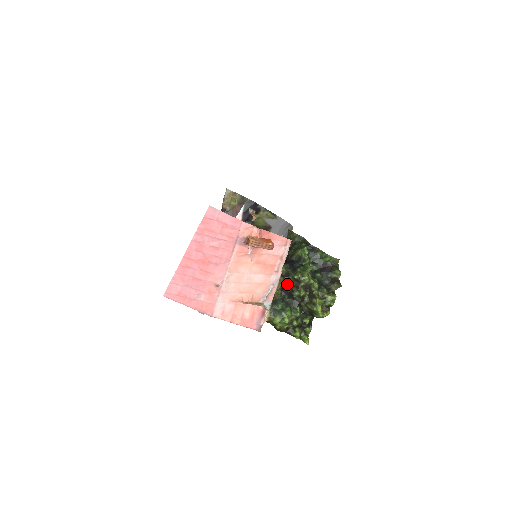
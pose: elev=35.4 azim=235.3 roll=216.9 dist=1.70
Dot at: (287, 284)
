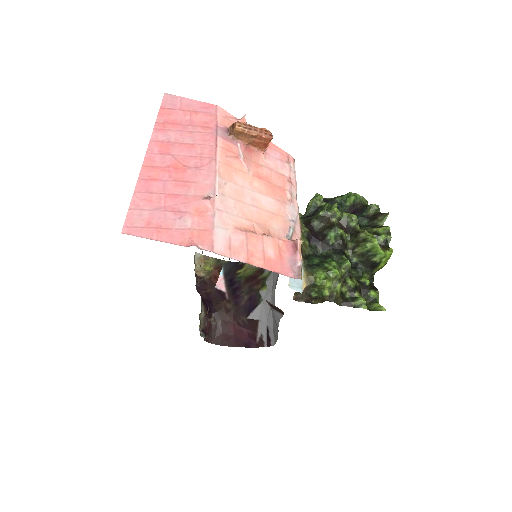
Dot at: (313, 231)
